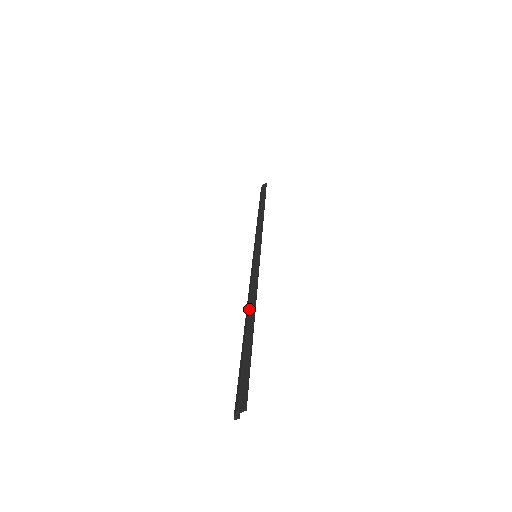
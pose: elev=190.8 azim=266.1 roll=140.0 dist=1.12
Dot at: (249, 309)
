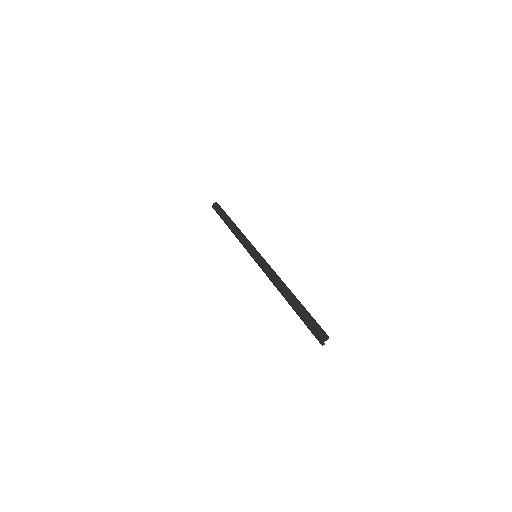
Dot at: (284, 289)
